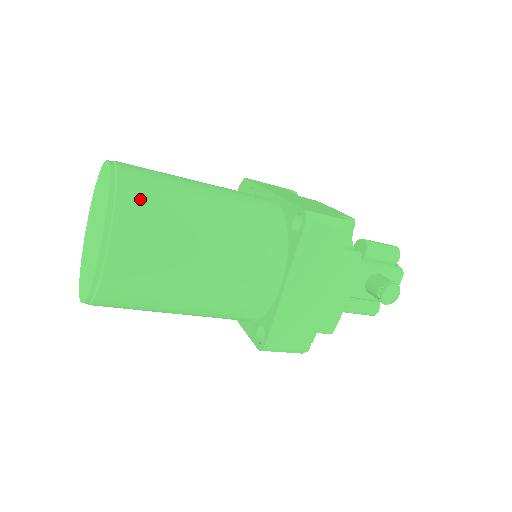
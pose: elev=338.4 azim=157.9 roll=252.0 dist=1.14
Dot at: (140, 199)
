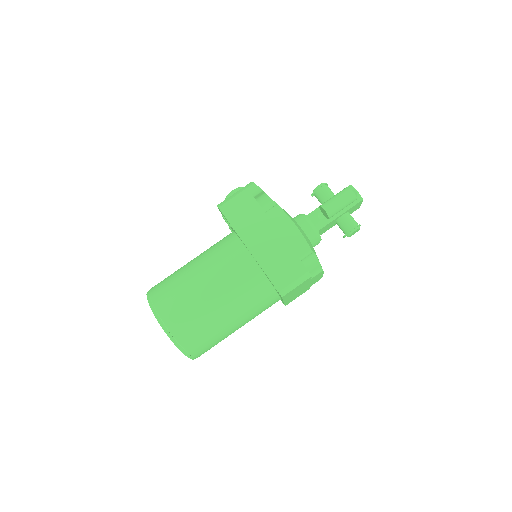
Dot at: (193, 340)
